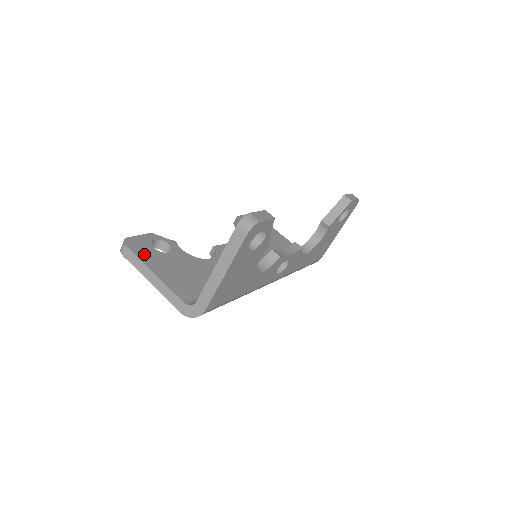
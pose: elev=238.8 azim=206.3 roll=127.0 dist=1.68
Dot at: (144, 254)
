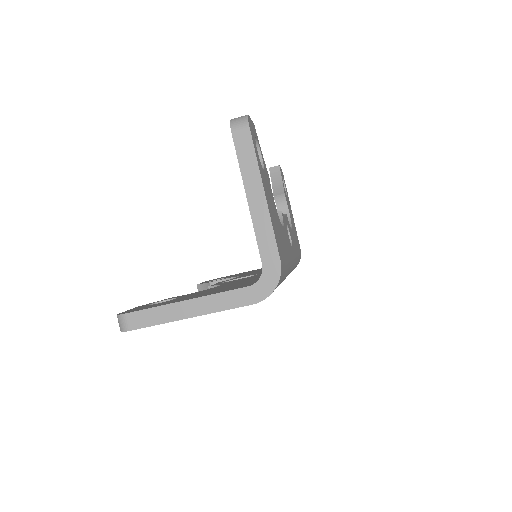
Dot at: (154, 306)
